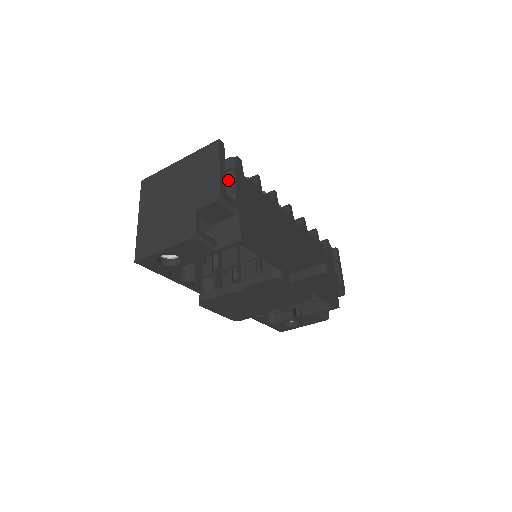
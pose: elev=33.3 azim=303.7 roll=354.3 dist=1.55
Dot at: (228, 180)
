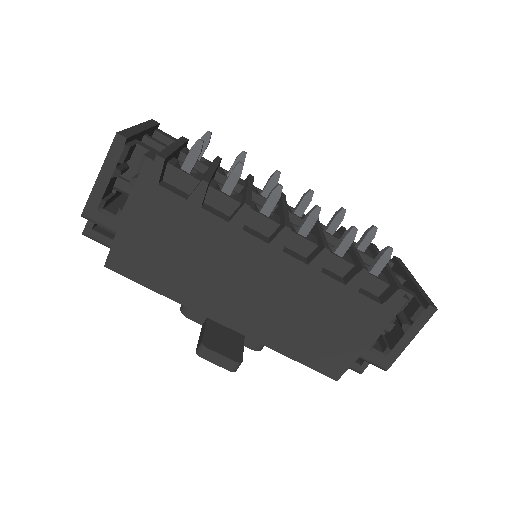
Dot at: occluded
